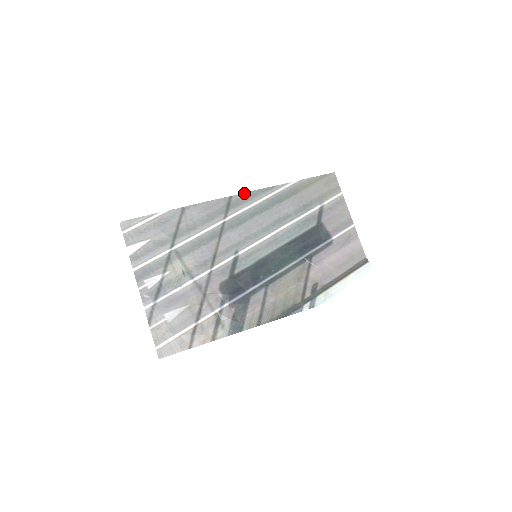
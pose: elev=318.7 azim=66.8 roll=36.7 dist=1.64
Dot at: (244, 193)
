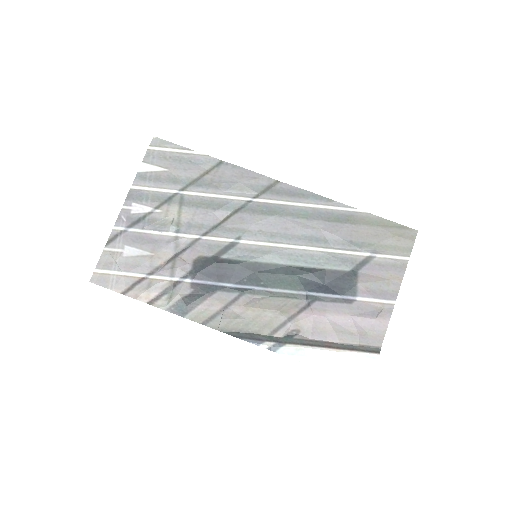
Dot at: (294, 186)
